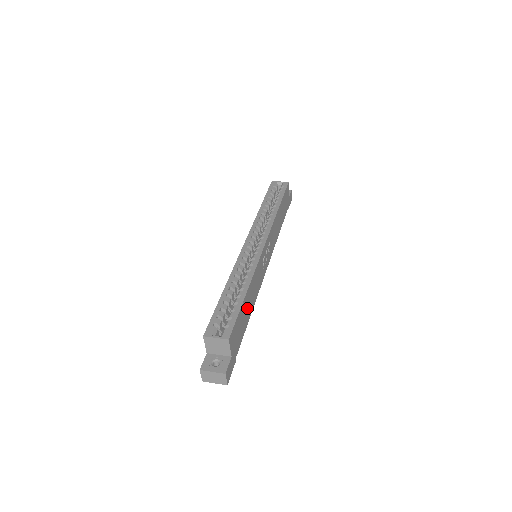
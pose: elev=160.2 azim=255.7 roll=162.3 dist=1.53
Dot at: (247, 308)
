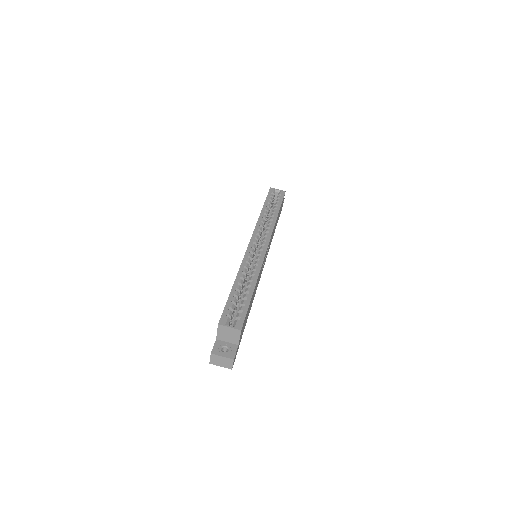
Dot at: (251, 303)
